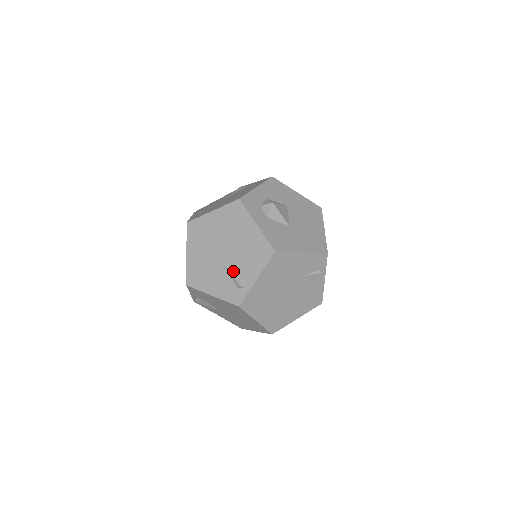
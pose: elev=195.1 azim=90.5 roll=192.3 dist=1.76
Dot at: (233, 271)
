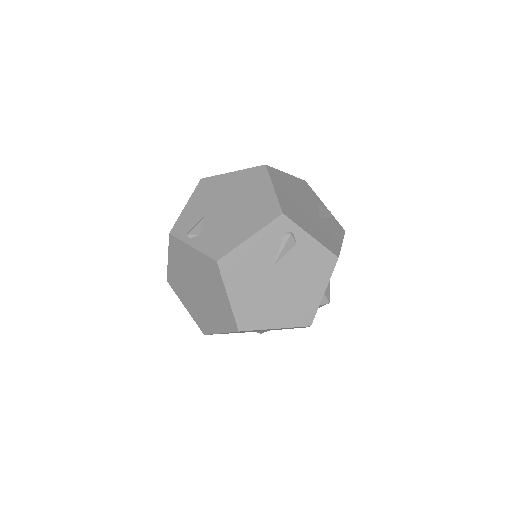
Dot at: occluded
